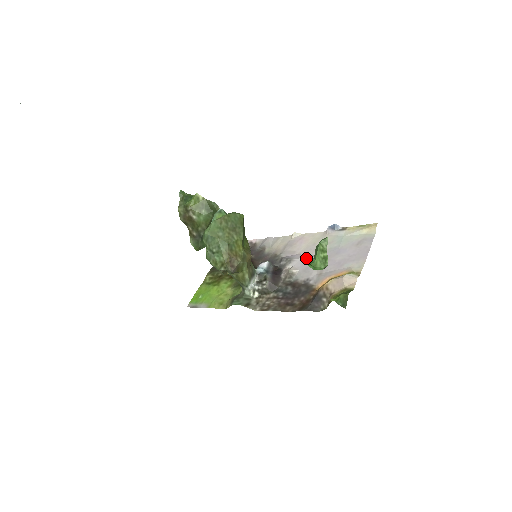
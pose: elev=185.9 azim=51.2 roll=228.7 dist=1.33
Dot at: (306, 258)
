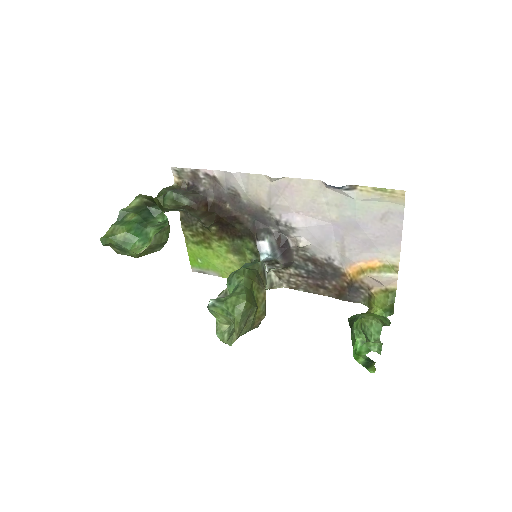
Dot at: (313, 227)
